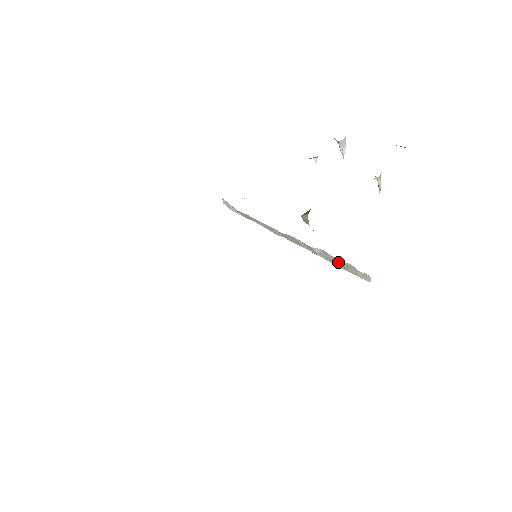
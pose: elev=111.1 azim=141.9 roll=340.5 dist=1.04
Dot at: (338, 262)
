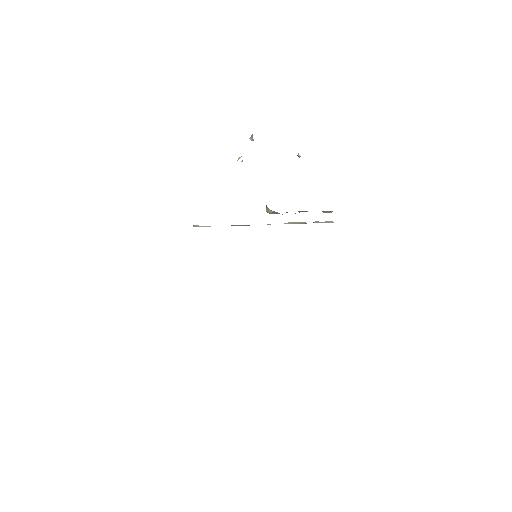
Dot at: (306, 223)
